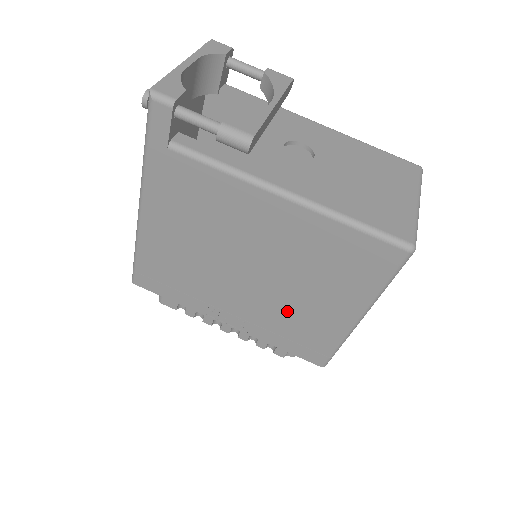
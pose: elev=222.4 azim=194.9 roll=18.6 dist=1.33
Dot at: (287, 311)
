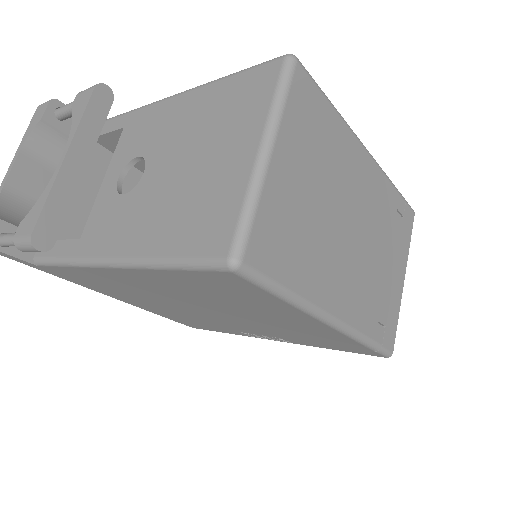
Dot at: (277, 328)
